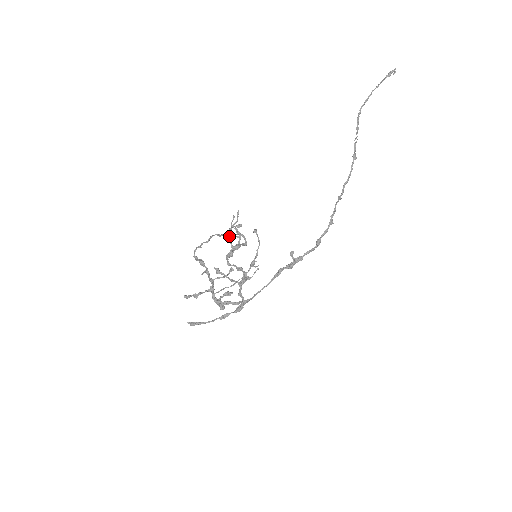
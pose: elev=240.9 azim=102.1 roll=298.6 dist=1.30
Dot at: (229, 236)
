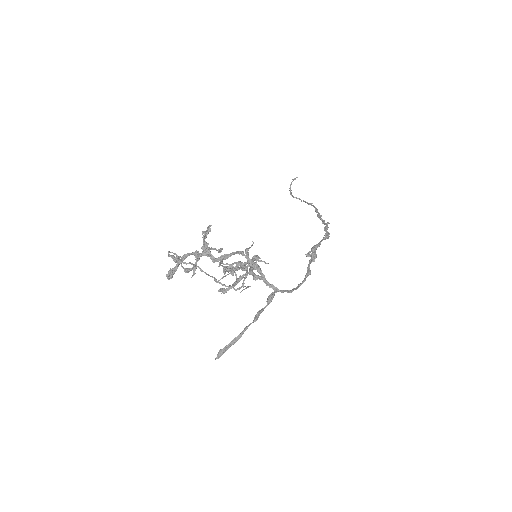
Dot at: occluded
